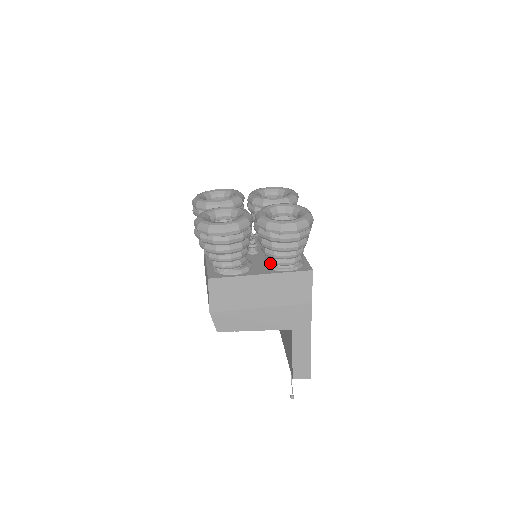
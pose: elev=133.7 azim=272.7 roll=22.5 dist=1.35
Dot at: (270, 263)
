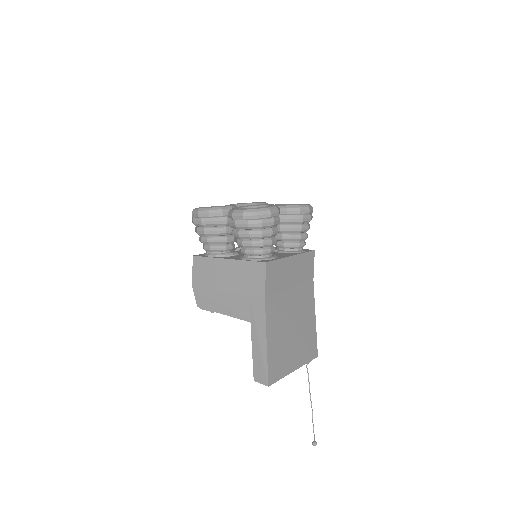
Dot at: occluded
